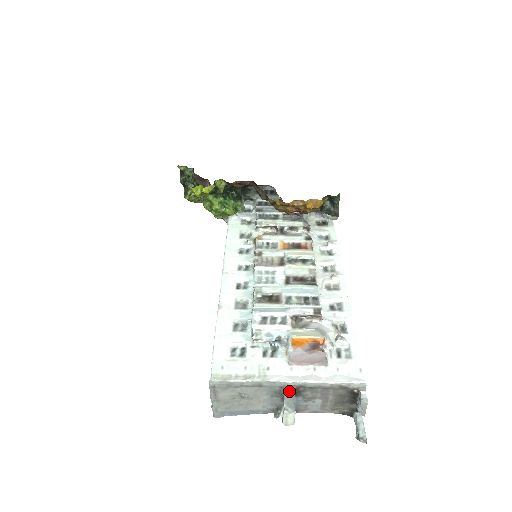
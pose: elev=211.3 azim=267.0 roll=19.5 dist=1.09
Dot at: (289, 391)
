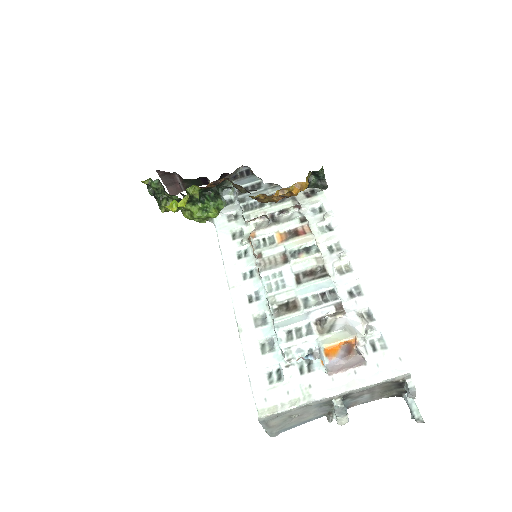
Dot at: (337, 403)
